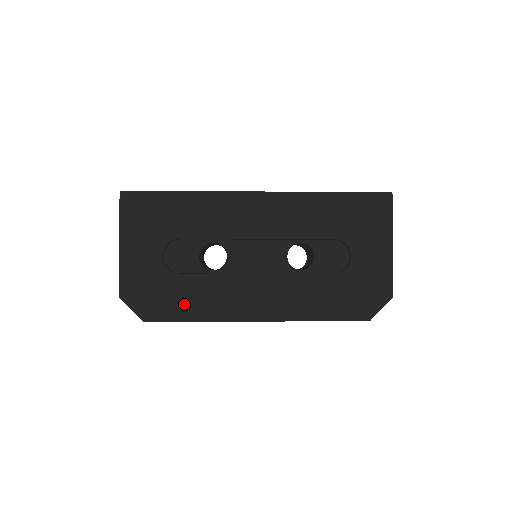
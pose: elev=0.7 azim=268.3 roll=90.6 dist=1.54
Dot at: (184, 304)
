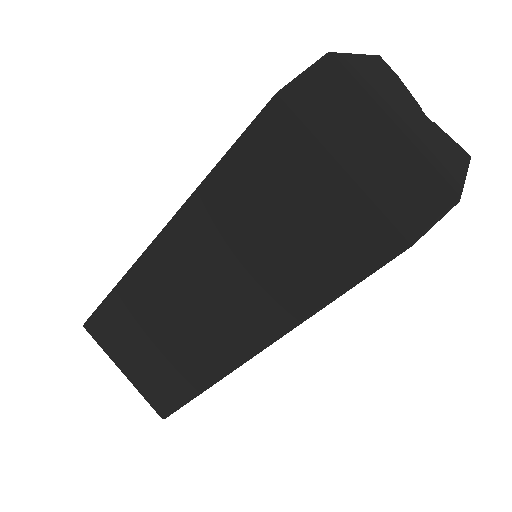
Dot at: occluded
